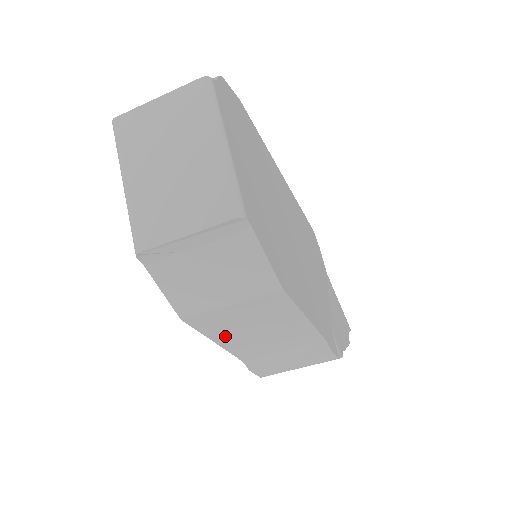
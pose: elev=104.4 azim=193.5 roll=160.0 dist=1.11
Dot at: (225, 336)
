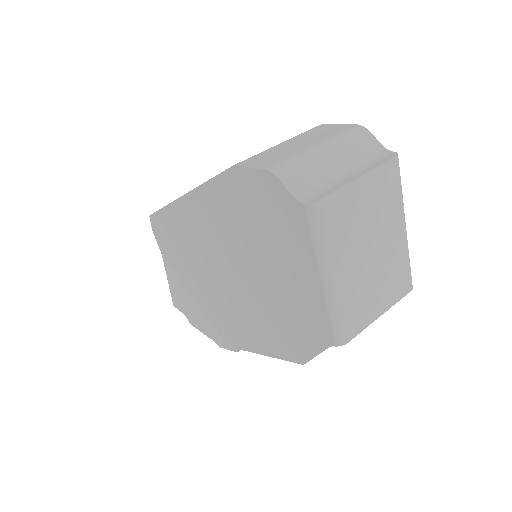
Dot at: occluded
